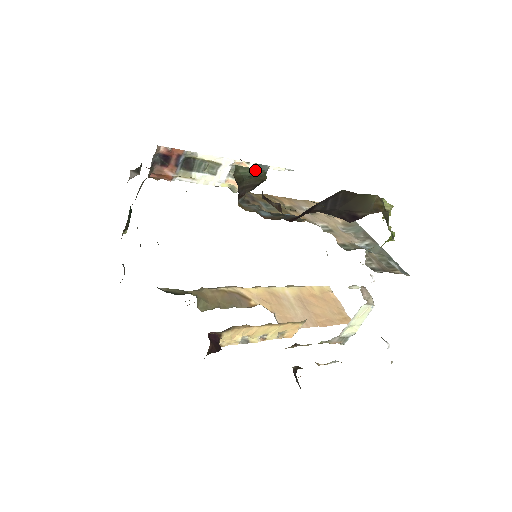
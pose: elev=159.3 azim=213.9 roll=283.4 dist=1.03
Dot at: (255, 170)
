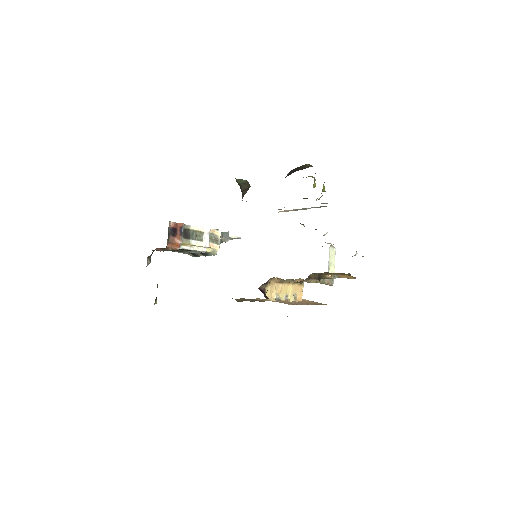
Dot at: (244, 180)
